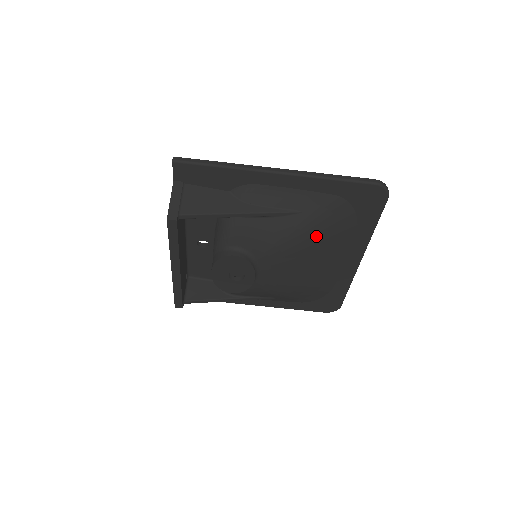
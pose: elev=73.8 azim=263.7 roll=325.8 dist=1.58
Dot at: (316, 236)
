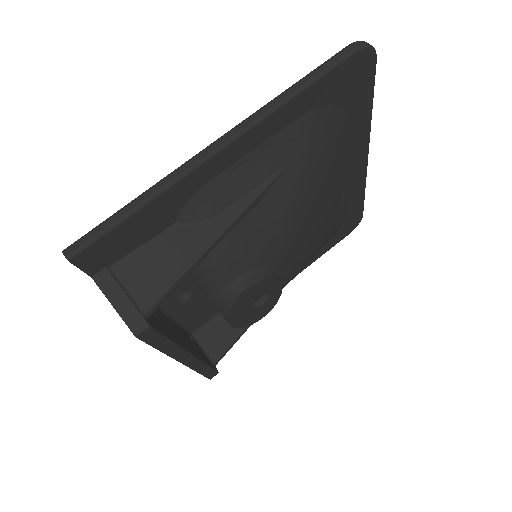
Dot at: (317, 179)
